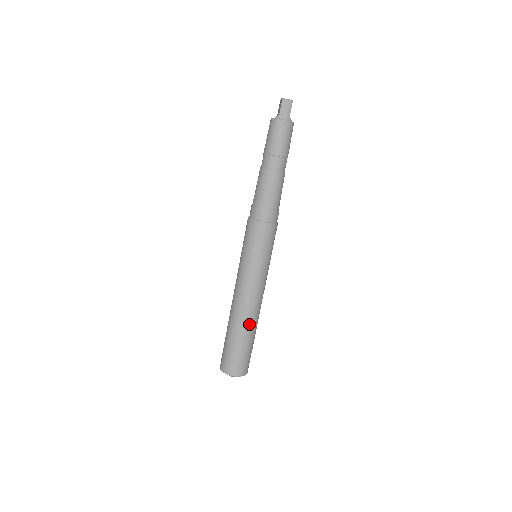
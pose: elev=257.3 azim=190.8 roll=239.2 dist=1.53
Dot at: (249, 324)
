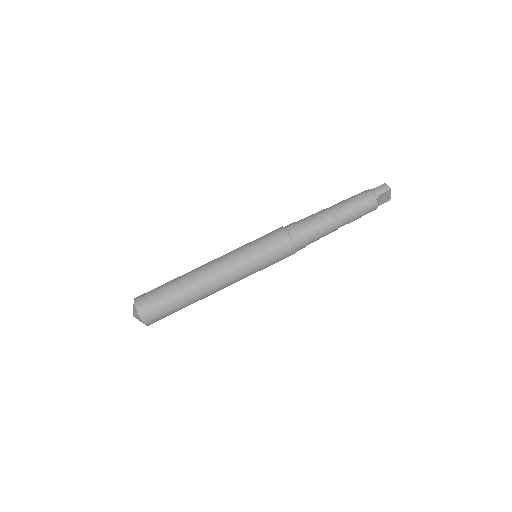
Dot at: (192, 282)
